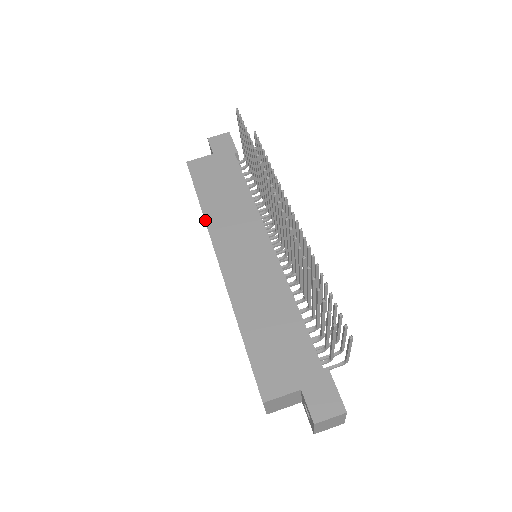
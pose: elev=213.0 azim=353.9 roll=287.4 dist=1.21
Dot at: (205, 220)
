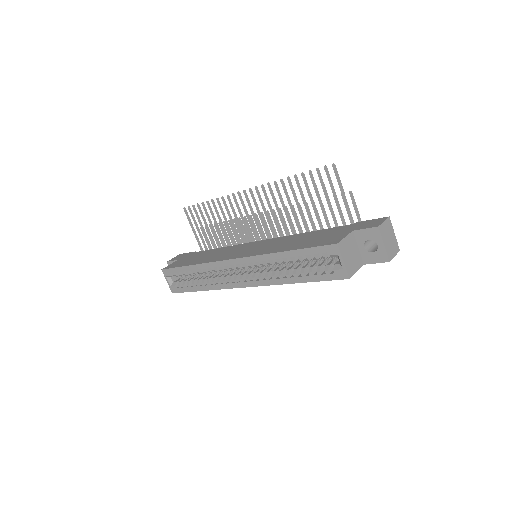
Dot at: (203, 263)
